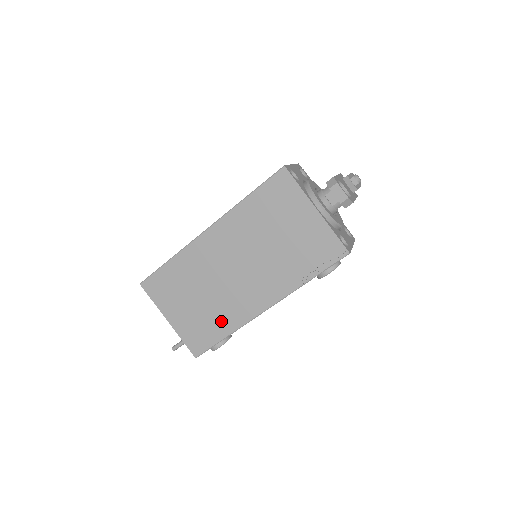
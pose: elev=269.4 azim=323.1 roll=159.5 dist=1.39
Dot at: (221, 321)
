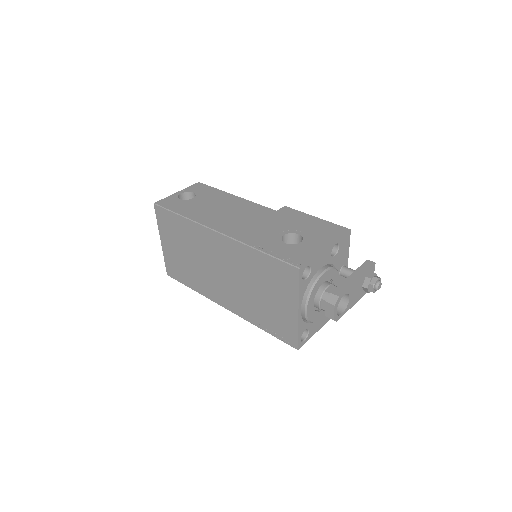
Dot at: (194, 280)
